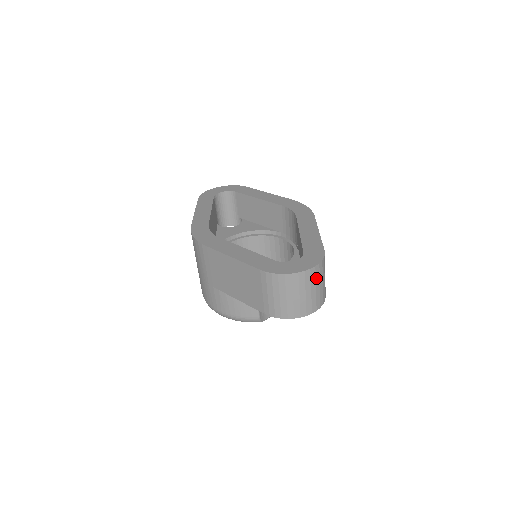
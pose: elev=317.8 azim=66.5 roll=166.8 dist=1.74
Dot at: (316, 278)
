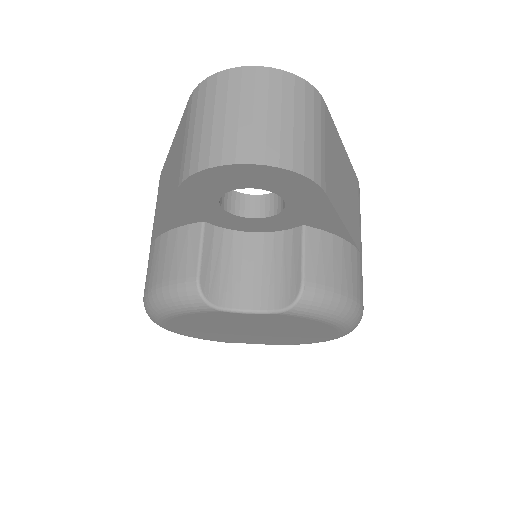
Dot at: (283, 96)
